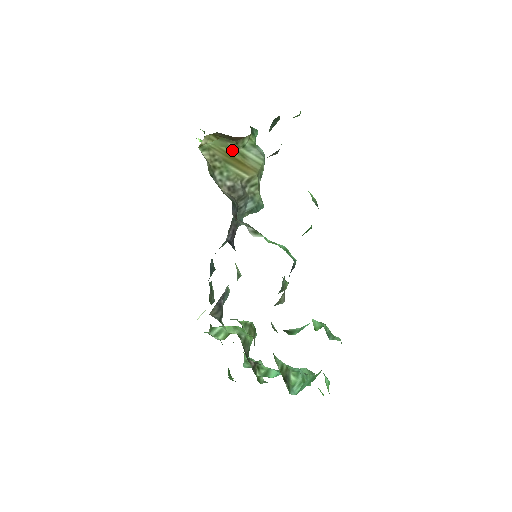
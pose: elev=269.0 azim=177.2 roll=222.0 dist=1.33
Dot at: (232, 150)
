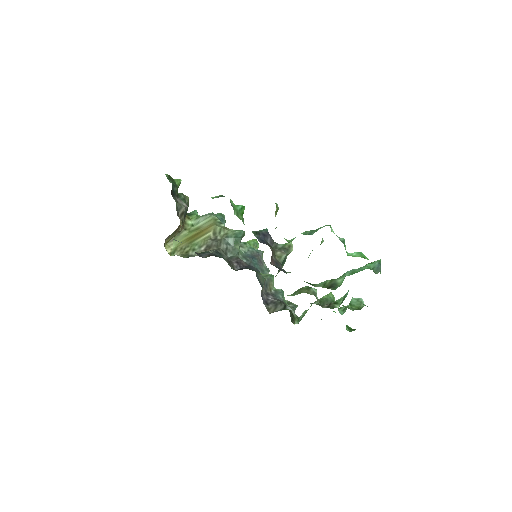
Dot at: (188, 235)
